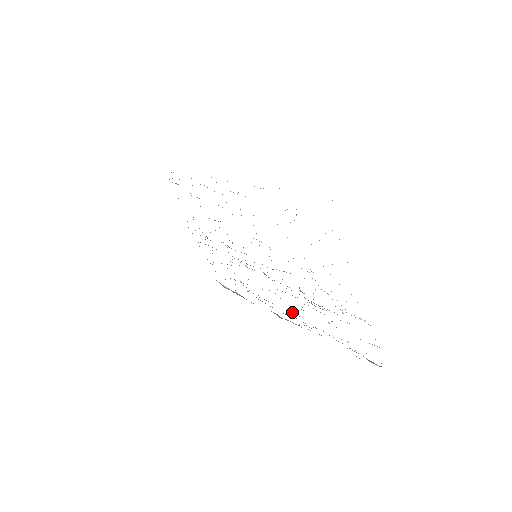
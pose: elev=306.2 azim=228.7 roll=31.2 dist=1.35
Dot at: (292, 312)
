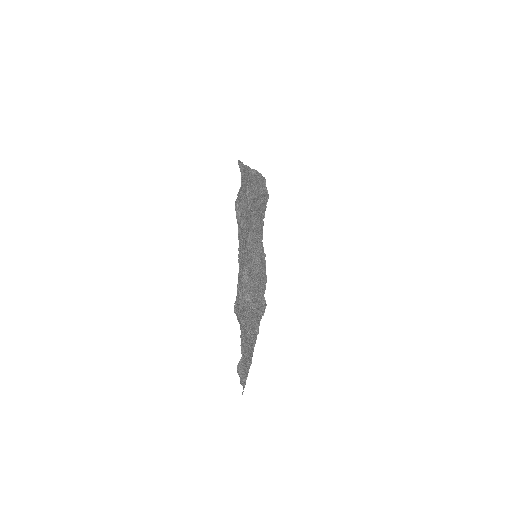
Dot at: occluded
